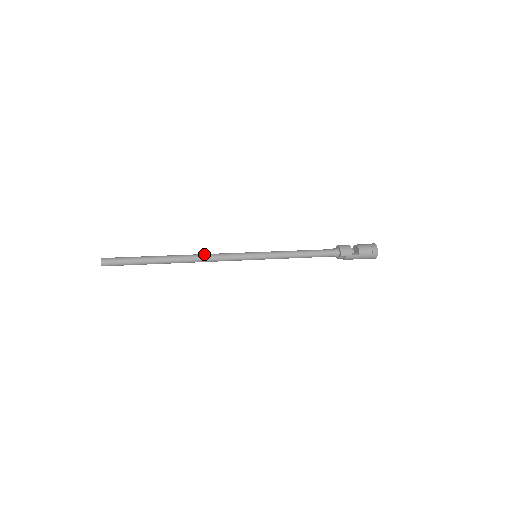
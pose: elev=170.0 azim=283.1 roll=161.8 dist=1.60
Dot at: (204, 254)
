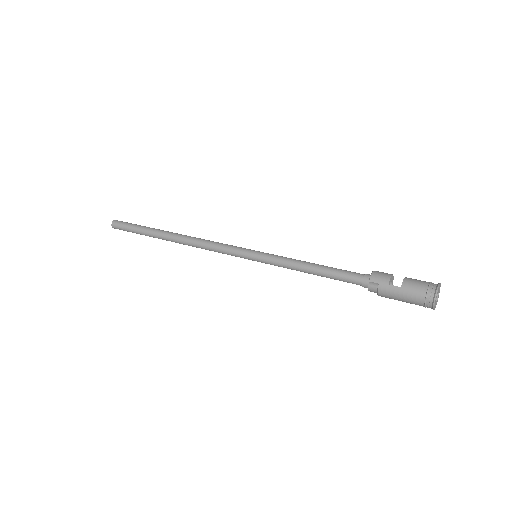
Dot at: occluded
